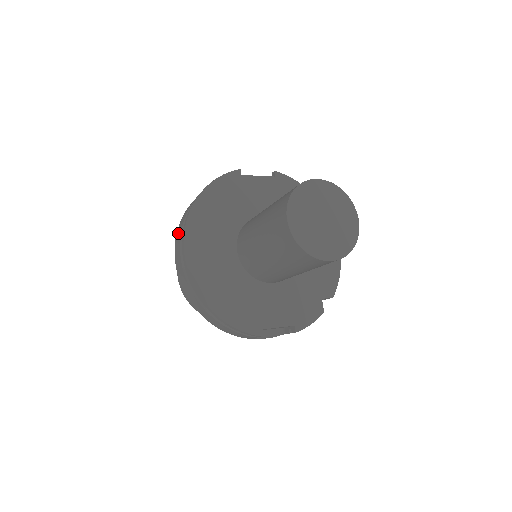
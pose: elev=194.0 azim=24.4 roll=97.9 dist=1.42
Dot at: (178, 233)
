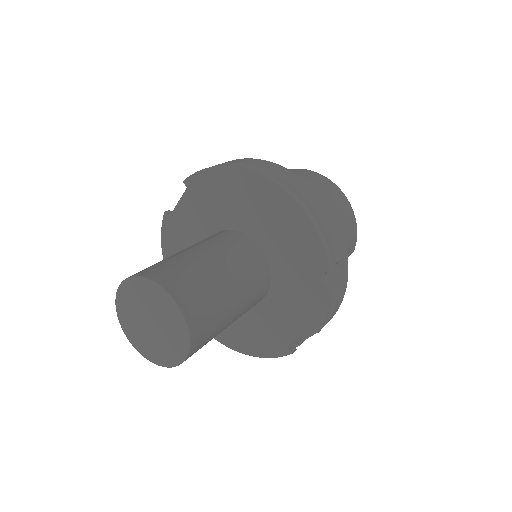
Dot at: occluded
